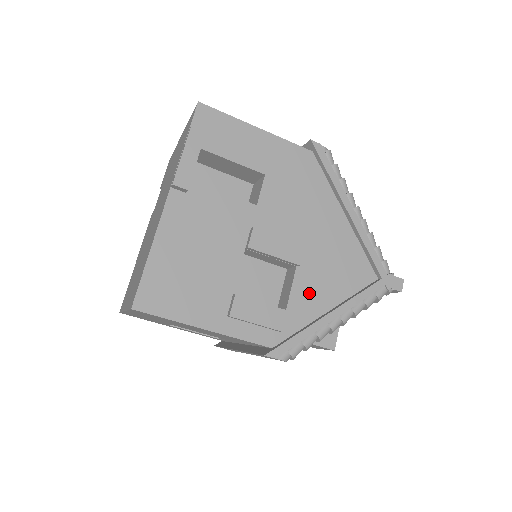
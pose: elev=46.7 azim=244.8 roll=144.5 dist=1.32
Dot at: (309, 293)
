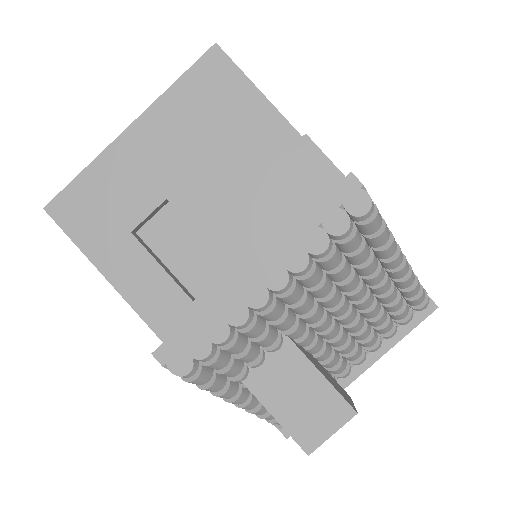
Dot at: occluded
